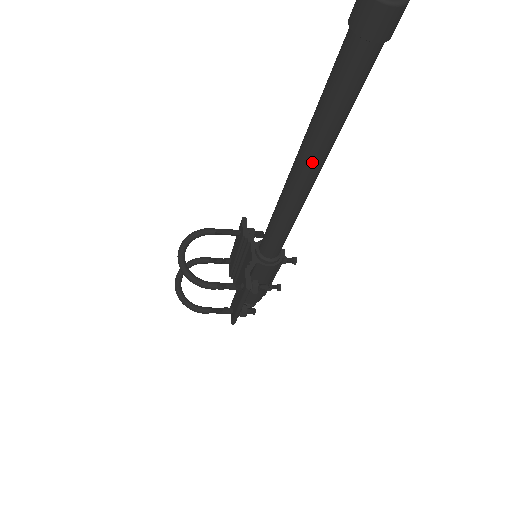
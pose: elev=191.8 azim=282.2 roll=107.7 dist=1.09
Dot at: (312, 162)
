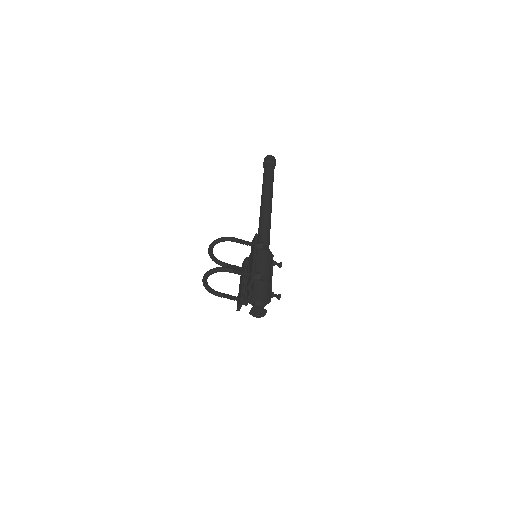
Dot at: (267, 192)
